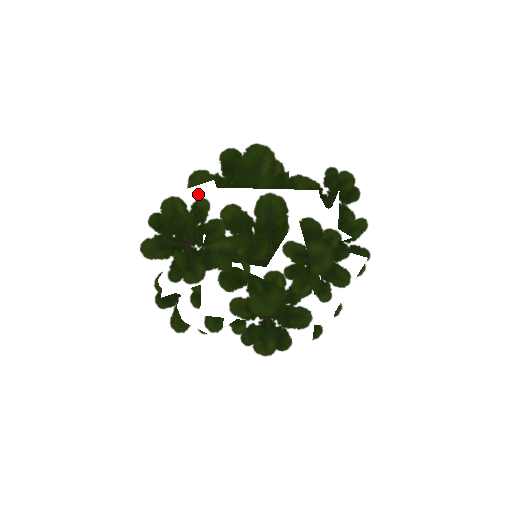
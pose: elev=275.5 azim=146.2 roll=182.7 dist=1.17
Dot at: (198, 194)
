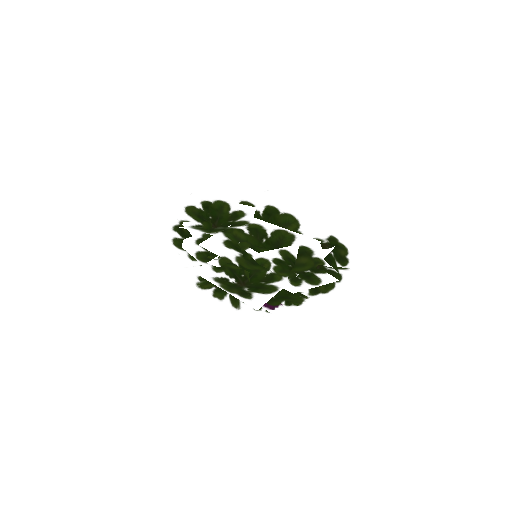
Dot at: (242, 209)
